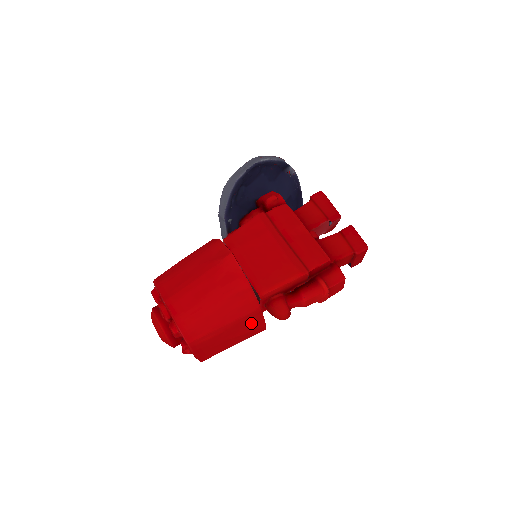
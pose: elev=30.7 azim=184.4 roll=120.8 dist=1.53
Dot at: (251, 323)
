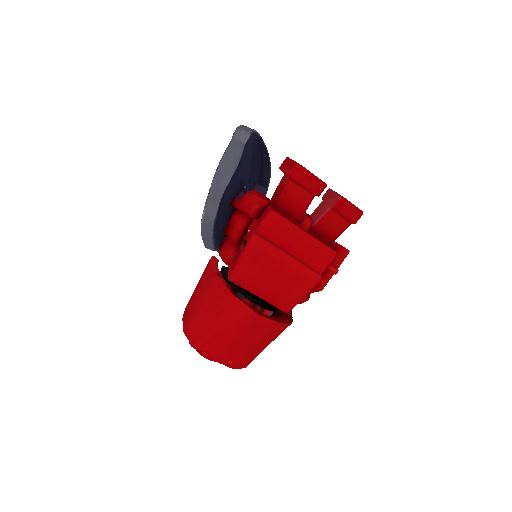
Dot at: occluded
